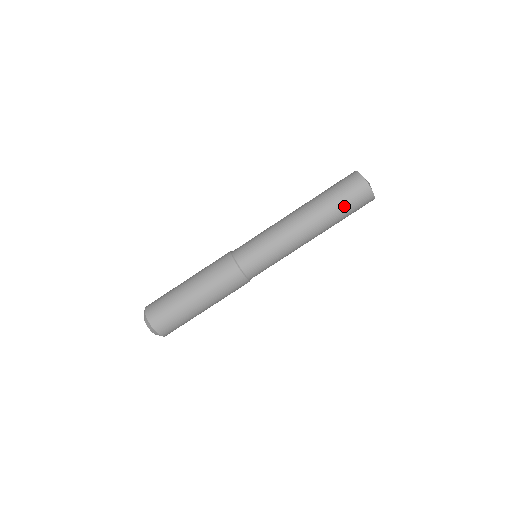
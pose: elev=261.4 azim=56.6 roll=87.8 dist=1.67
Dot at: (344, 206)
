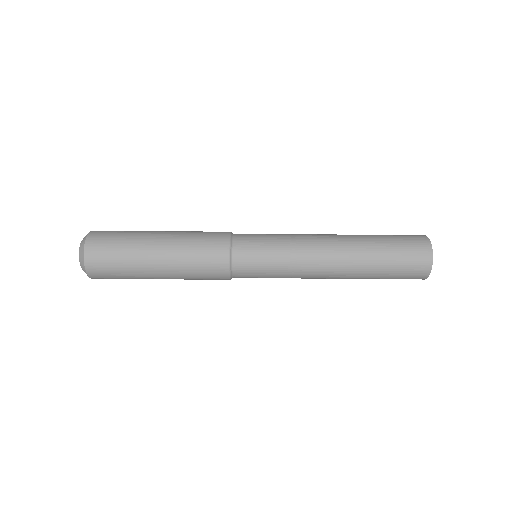
Dot at: occluded
